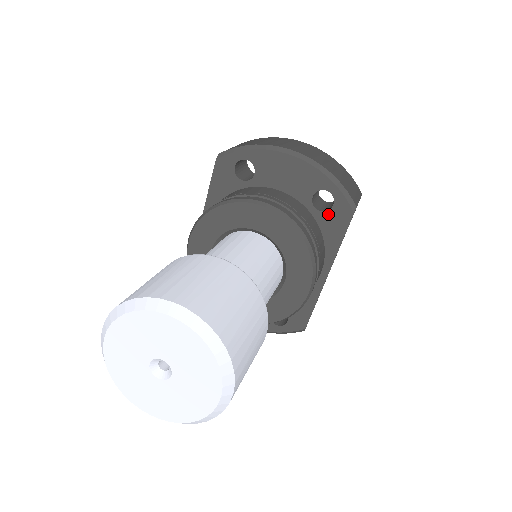
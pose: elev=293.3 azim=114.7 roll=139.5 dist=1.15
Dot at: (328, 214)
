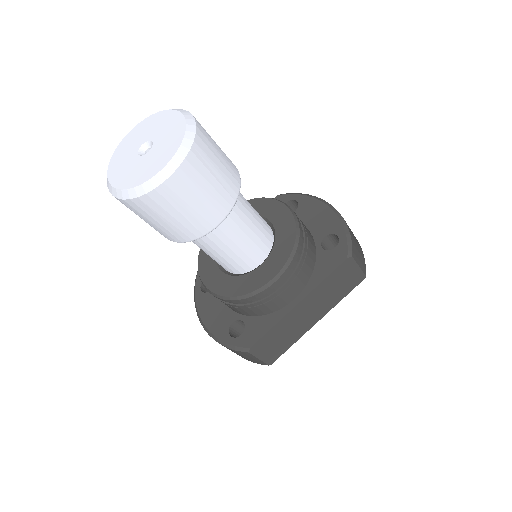
Dot at: (328, 253)
